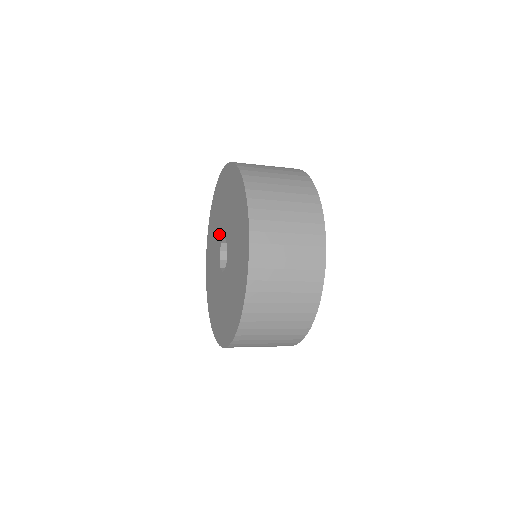
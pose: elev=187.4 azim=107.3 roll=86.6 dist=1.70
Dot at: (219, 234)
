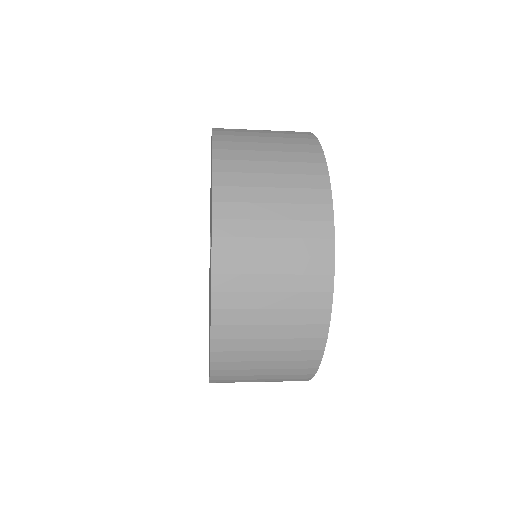
Dot at: occluded
